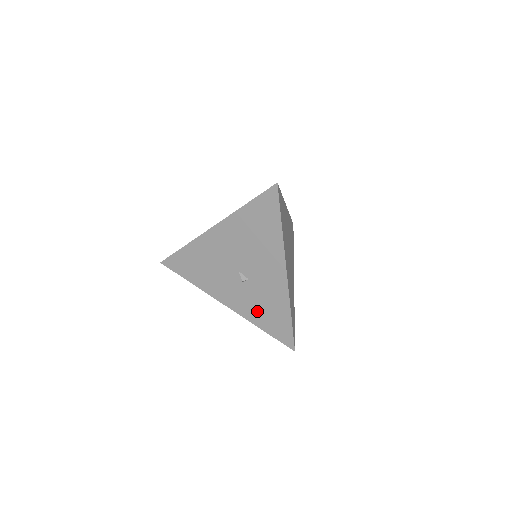
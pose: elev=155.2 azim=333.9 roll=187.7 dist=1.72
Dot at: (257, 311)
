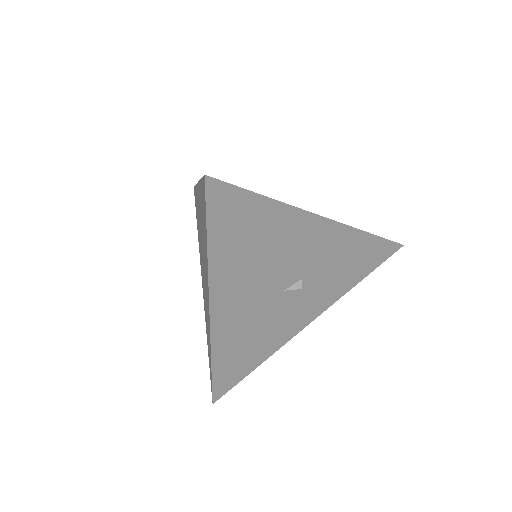
Dot at: (340, 280)
